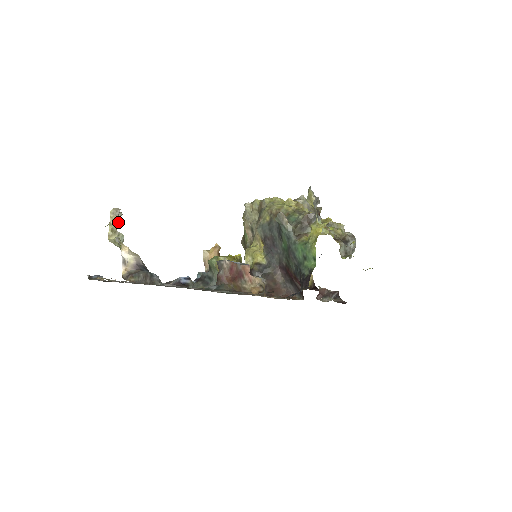
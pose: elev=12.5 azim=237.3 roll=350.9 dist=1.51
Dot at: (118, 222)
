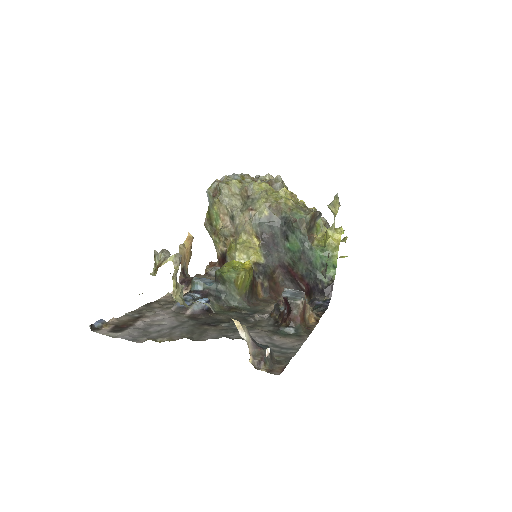
Dot at: occluded
